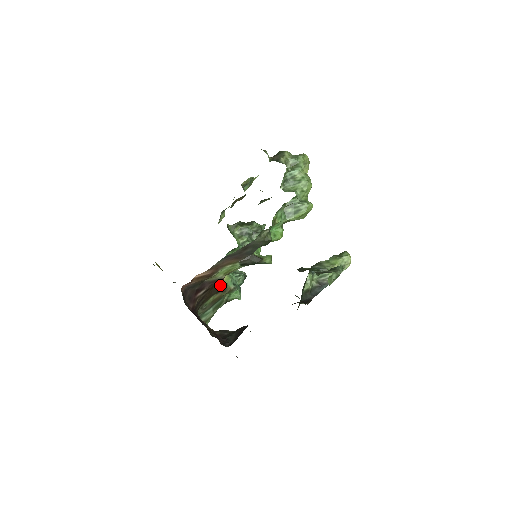
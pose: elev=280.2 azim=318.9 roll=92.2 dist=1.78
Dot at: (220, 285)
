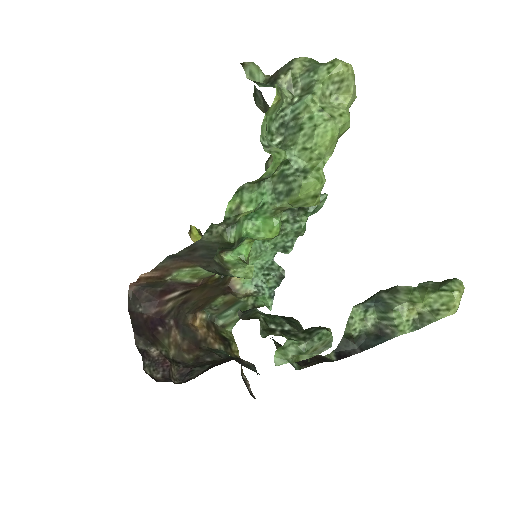
Dot at: (224, 285)
